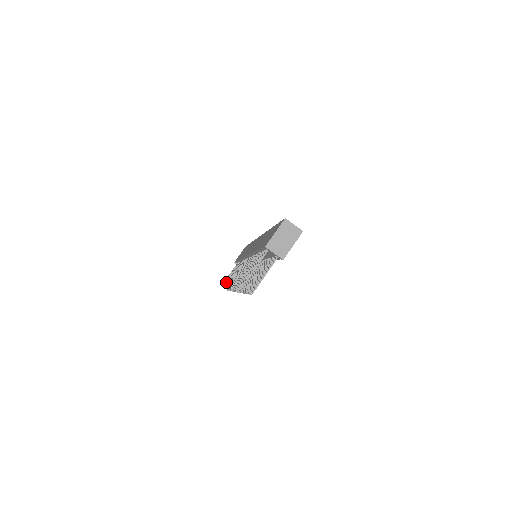
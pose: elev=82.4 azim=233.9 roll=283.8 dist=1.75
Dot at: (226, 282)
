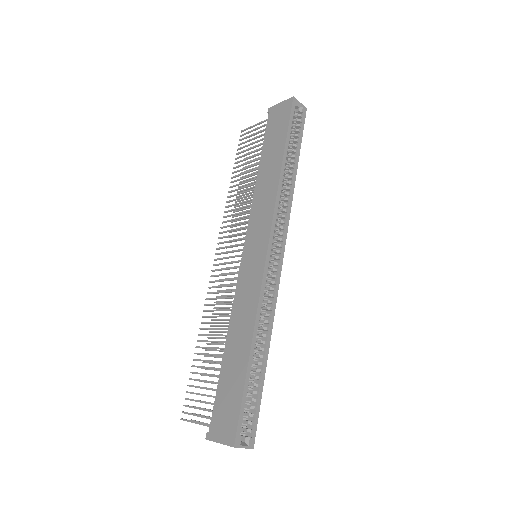
Dot at: (233, 181)
